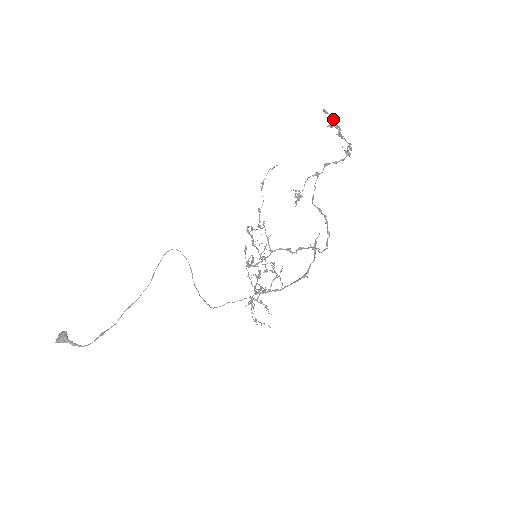
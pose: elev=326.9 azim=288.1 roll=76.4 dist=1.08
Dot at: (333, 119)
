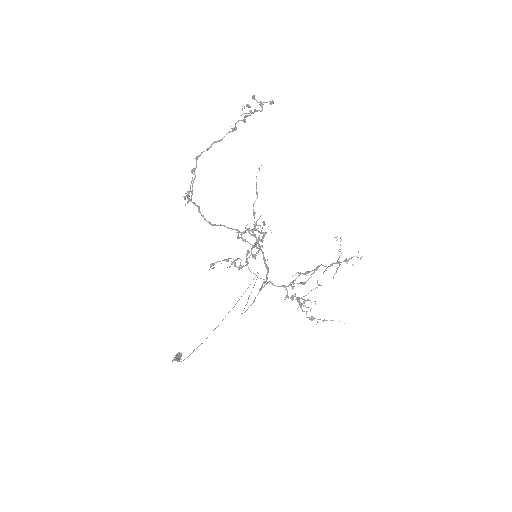
Dot at: occluded
